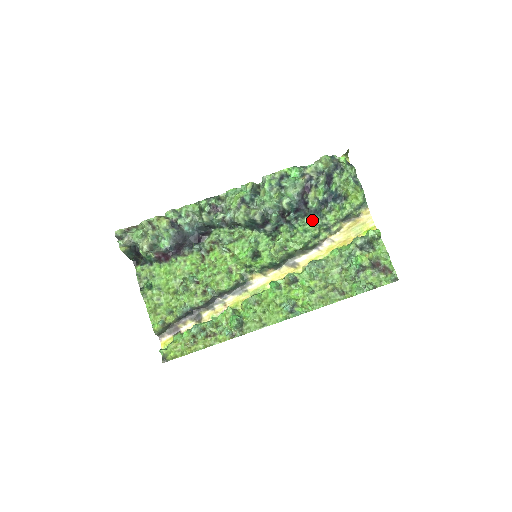
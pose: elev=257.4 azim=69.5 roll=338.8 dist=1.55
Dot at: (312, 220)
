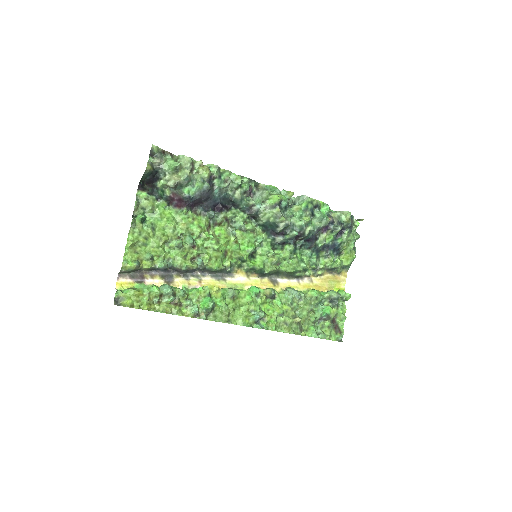
Dot at: (311, 255)
